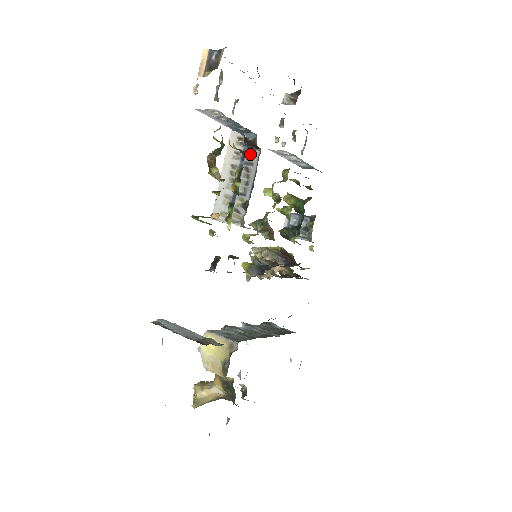
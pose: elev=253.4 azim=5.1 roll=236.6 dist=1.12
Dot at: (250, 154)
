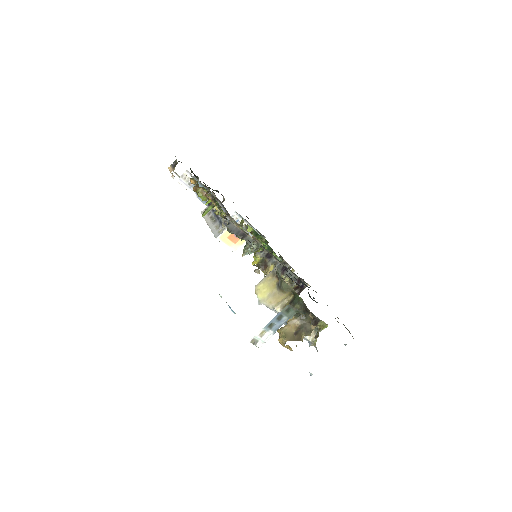
Dot at: occluded
